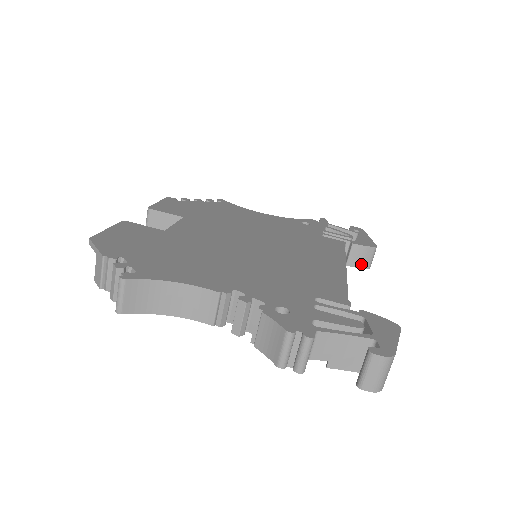
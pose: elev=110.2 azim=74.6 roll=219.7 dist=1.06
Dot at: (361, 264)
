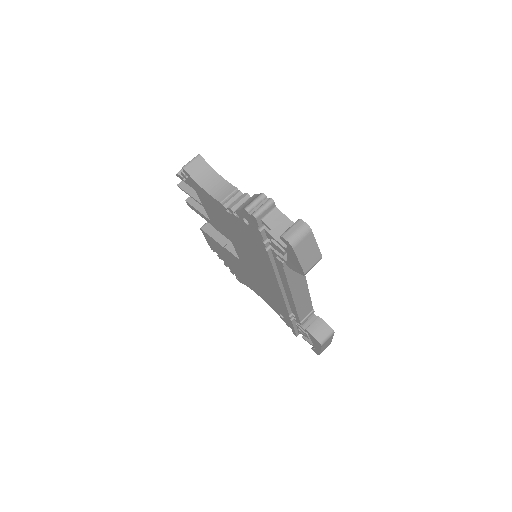
Dot at: (317, 335)
